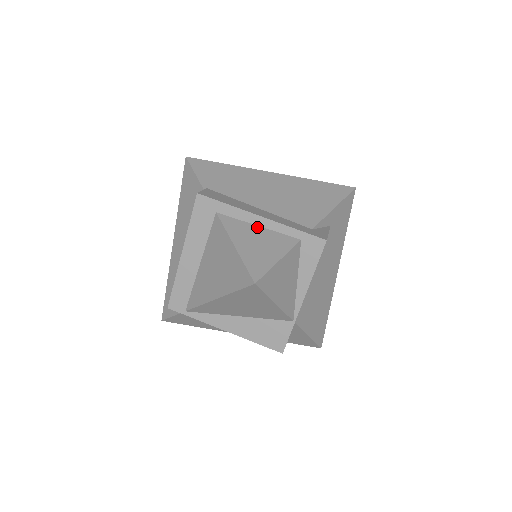
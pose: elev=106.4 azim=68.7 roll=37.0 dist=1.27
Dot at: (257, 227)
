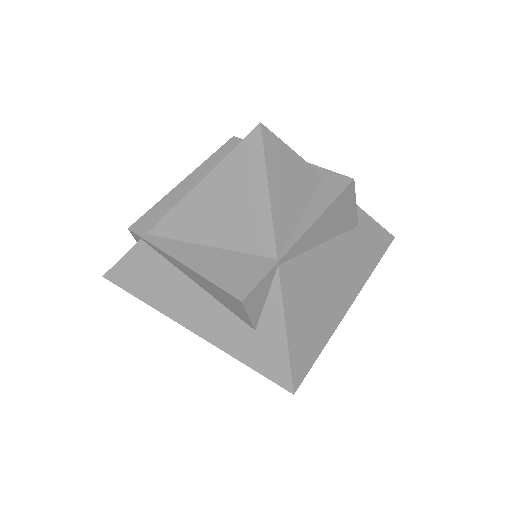
Dot at: occluded
